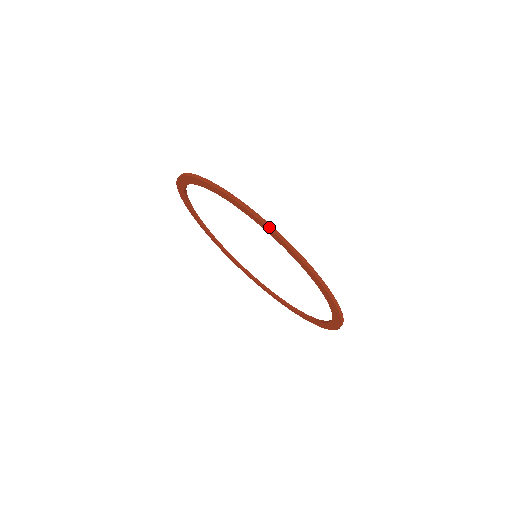
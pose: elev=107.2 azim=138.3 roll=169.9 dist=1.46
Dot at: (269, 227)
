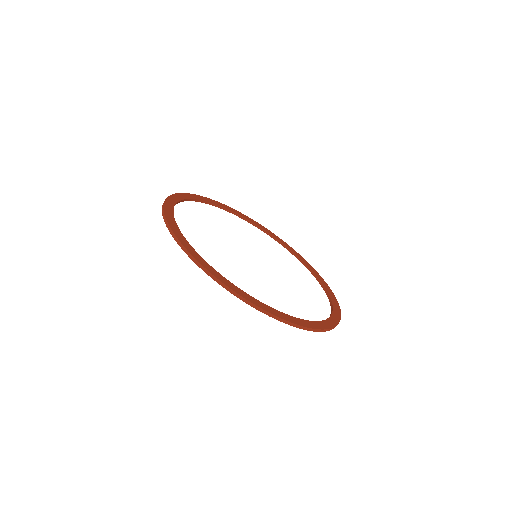
Dot at: (226, 289)
